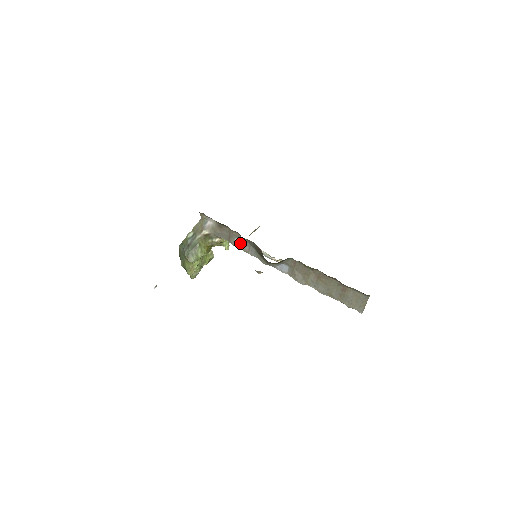
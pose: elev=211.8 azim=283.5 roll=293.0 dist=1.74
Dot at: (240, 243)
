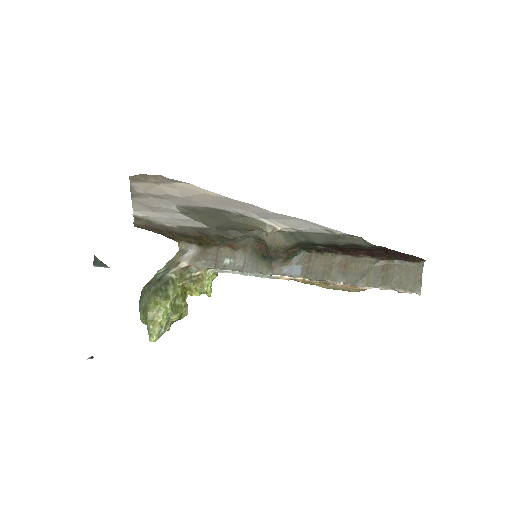
Dot at: (231, 263)
